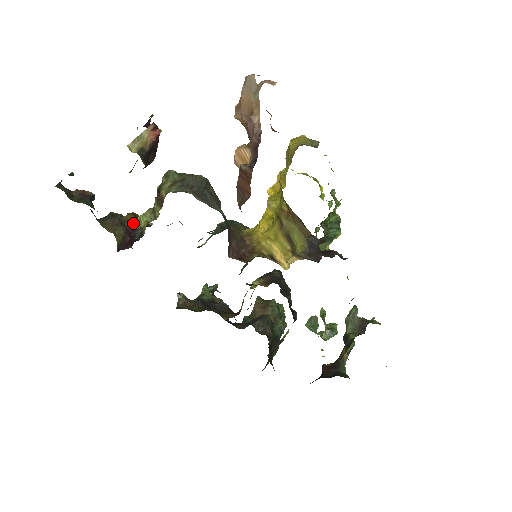
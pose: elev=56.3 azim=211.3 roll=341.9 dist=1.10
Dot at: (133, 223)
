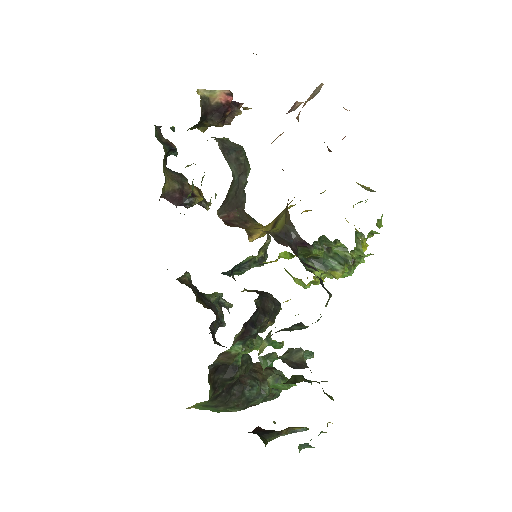
Dot at: (192, 191)
